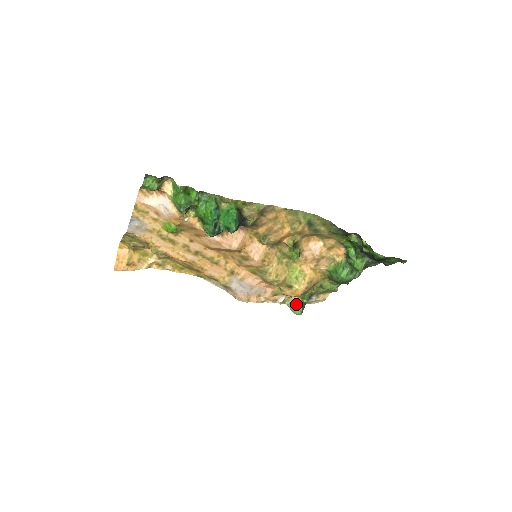
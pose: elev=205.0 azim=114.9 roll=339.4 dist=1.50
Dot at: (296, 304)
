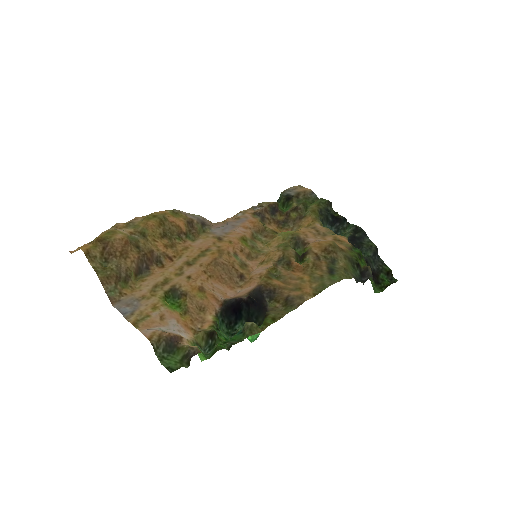
Dot at: occluded
